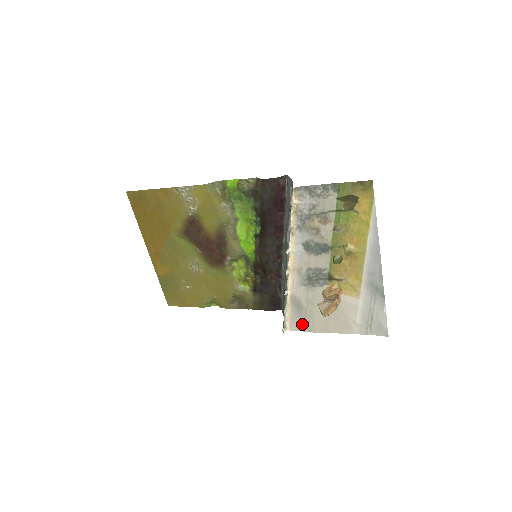
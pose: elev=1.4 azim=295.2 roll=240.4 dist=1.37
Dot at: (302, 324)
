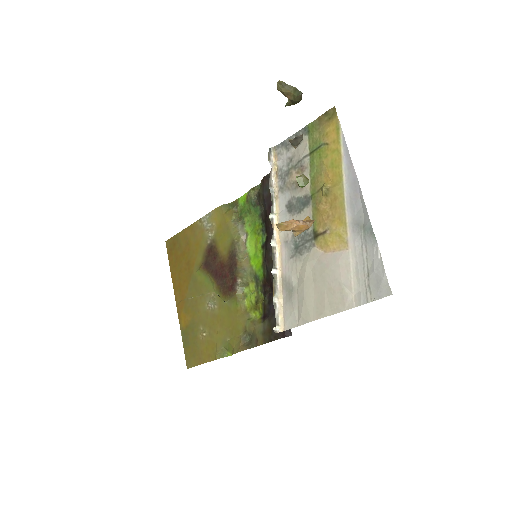
Dot at: (295, 315)
